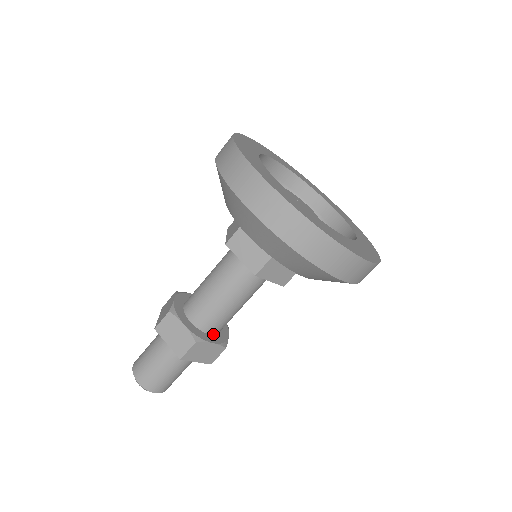
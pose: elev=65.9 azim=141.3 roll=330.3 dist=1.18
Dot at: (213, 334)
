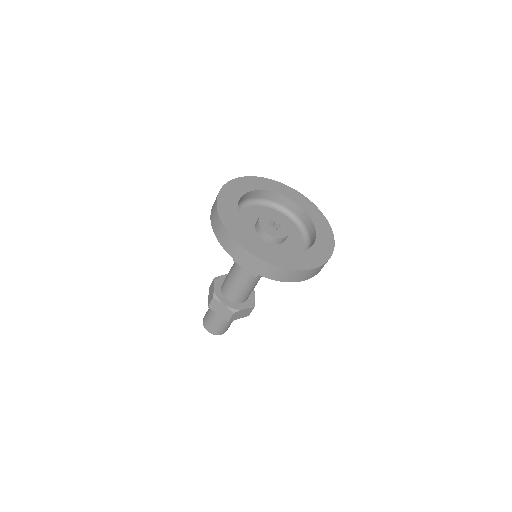
Dot at: (244, 302)
